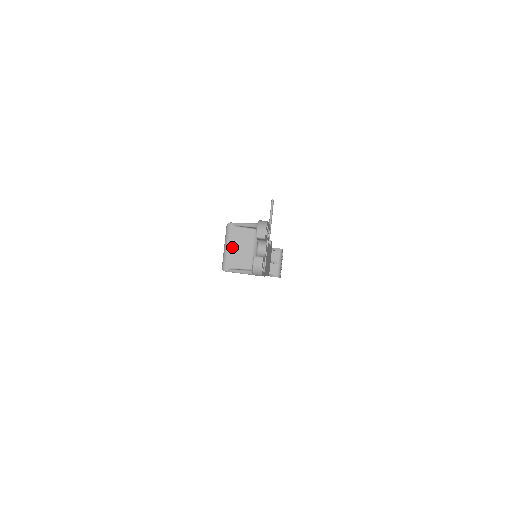
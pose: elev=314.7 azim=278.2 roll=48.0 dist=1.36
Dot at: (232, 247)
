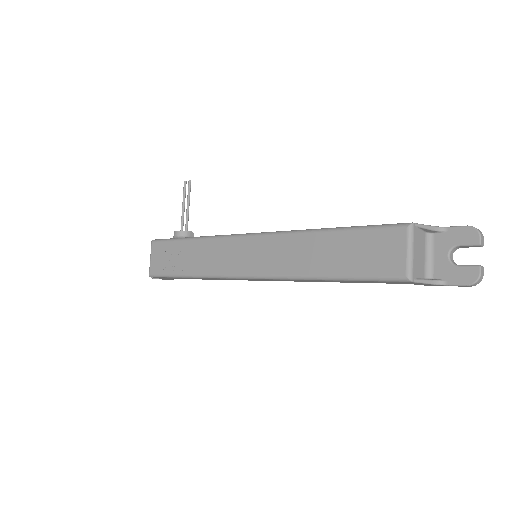
Dot at: (416, 252)
